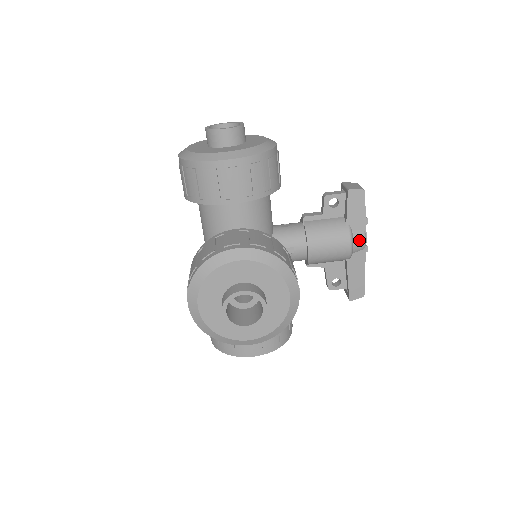
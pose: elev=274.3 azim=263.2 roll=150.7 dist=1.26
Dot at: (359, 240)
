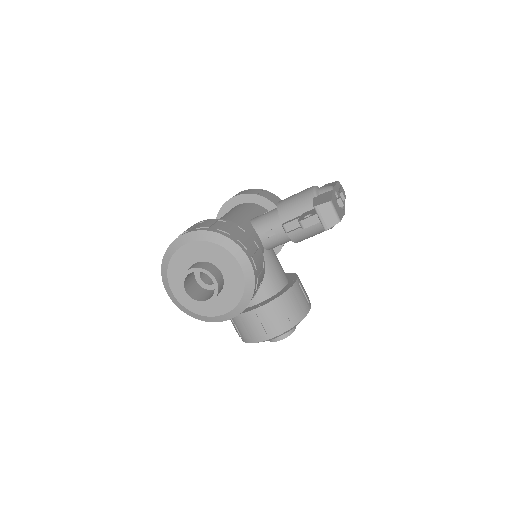
Dot at: occluded
